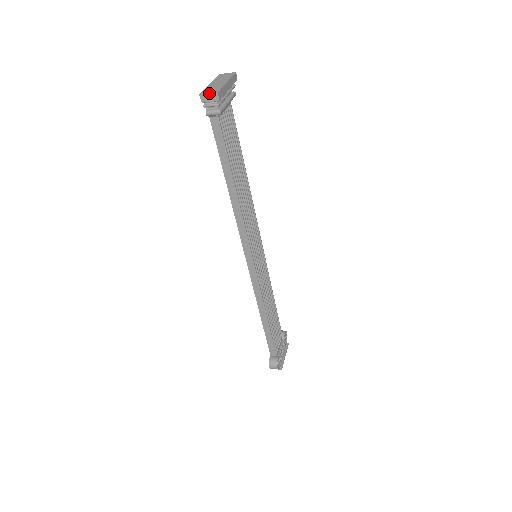
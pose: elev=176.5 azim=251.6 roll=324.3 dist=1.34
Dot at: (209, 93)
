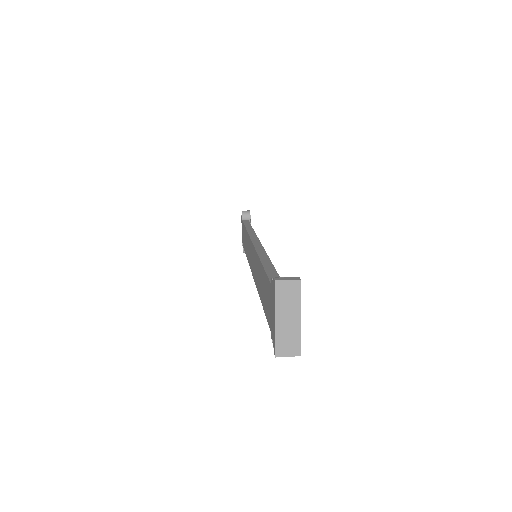
Dot at: occluded
